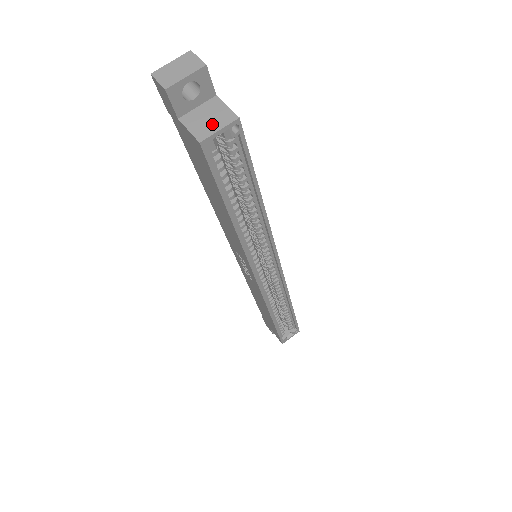
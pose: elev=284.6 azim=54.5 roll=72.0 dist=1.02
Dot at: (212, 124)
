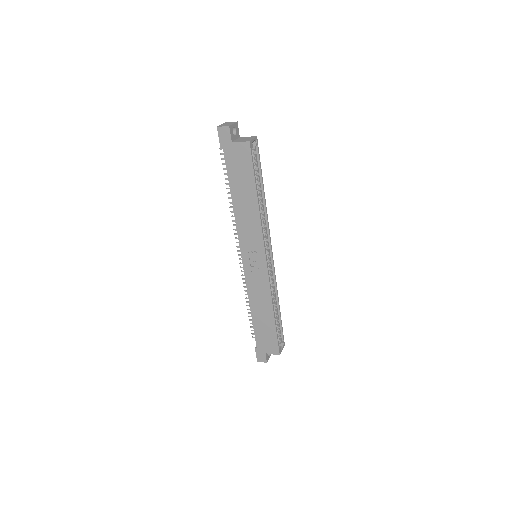
Dot at: (248, 139)
